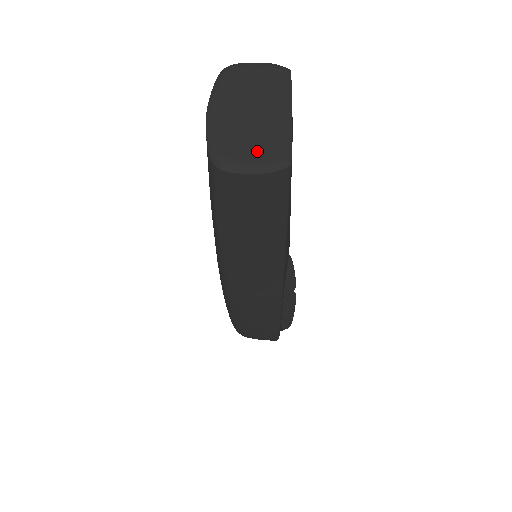
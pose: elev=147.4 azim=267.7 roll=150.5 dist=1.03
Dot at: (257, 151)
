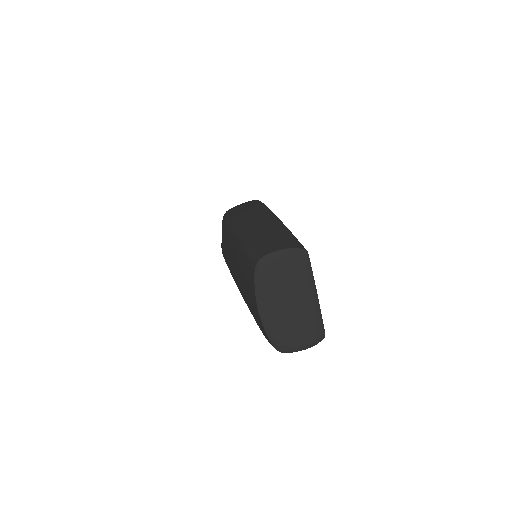
Dot at: (303, 335)
